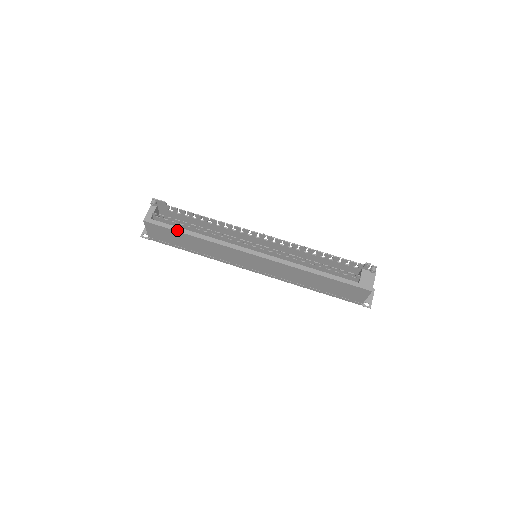
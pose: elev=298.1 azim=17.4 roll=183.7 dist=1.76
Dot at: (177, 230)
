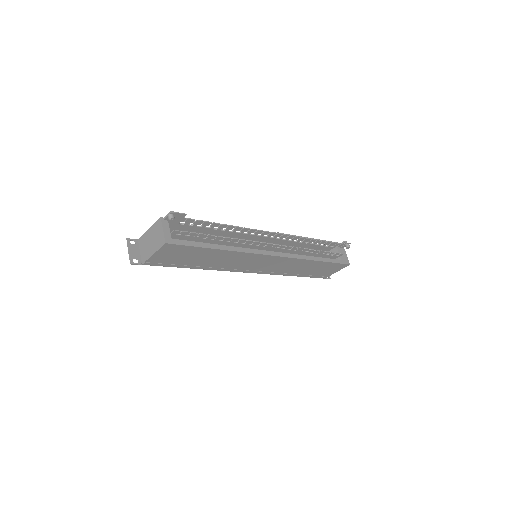
Dot at: (204, 246)
